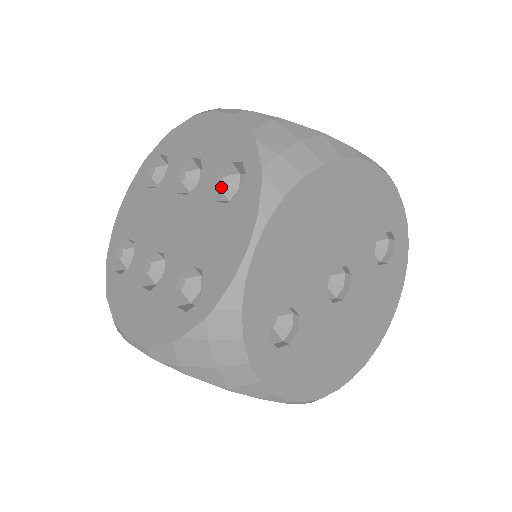
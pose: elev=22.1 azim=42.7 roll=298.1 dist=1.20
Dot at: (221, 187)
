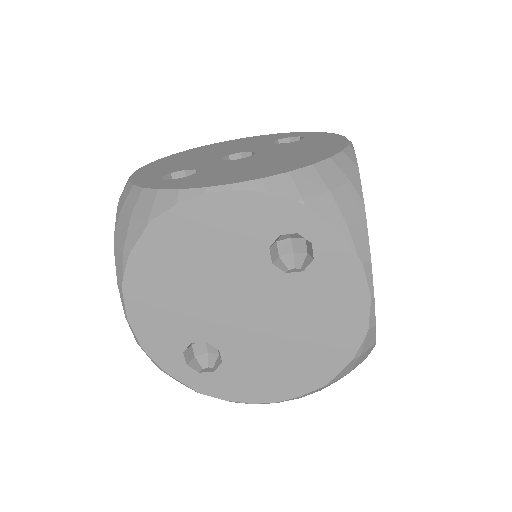
Dot at: occluded
